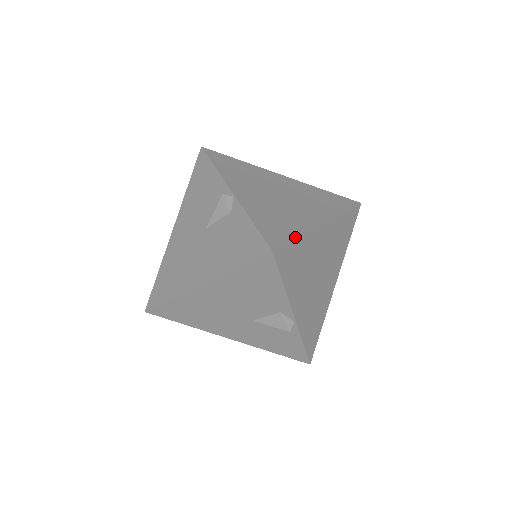
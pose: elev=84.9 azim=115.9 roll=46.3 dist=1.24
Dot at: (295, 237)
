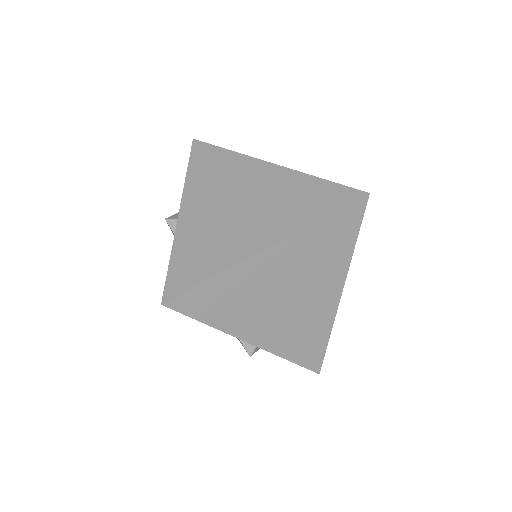
Dot at: (206, 279)
